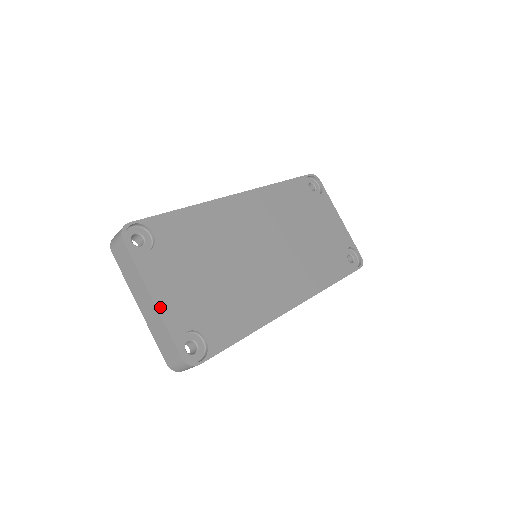
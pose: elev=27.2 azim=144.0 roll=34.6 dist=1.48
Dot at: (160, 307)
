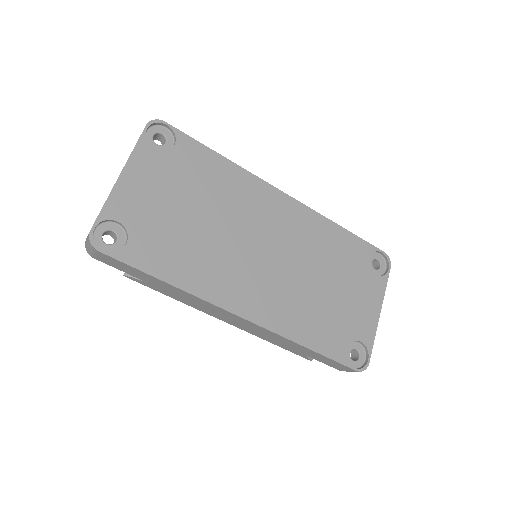
Dot at: (119, 186)
